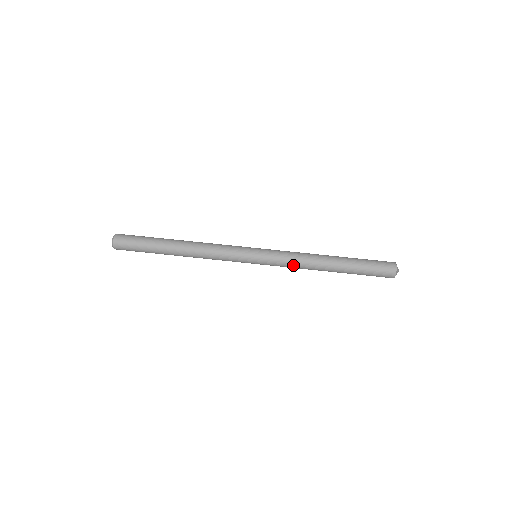
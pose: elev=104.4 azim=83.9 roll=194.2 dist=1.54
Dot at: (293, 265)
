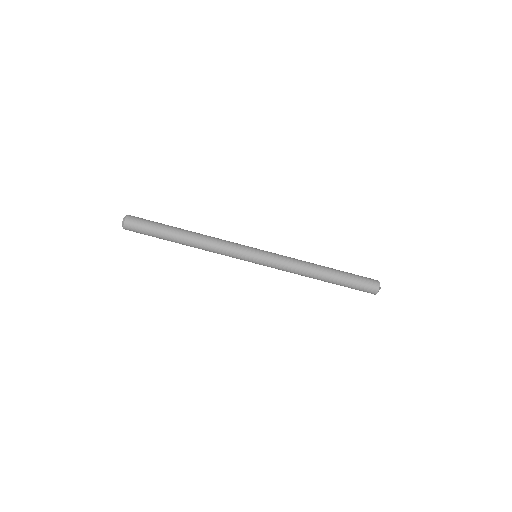
Dot at: occluded
